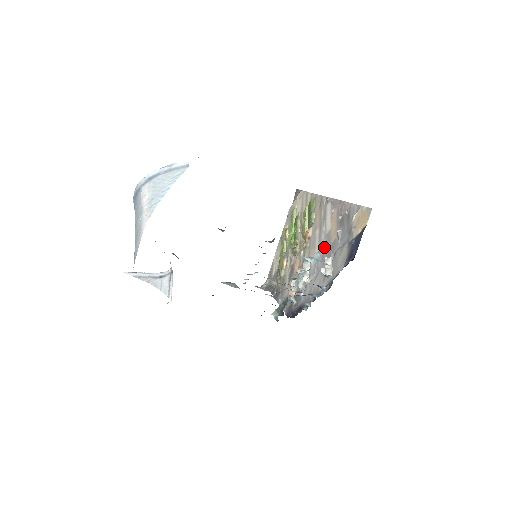
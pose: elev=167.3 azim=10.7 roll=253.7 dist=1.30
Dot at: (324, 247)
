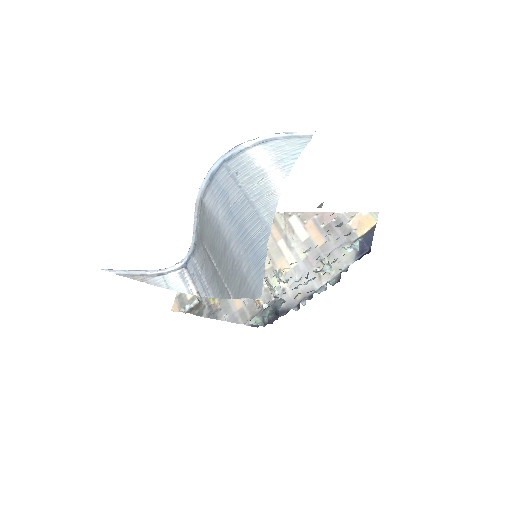
Dot at: occluded
